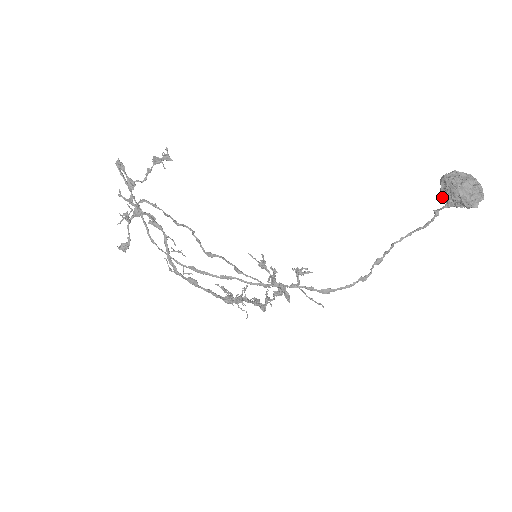
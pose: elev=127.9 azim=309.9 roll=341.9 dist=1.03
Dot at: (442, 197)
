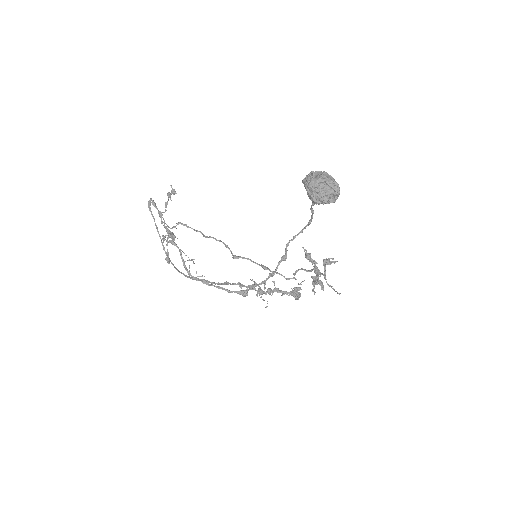
Dot at: occluded
